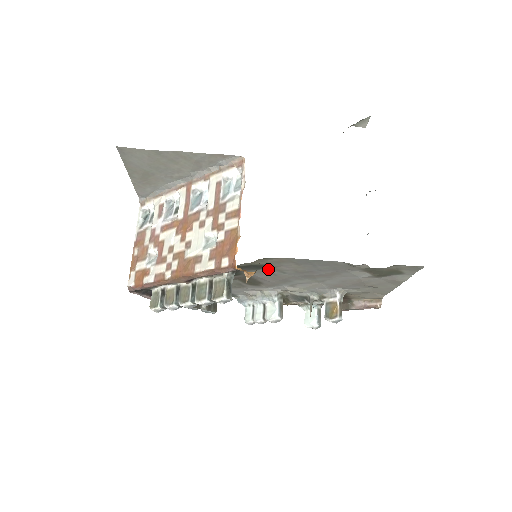
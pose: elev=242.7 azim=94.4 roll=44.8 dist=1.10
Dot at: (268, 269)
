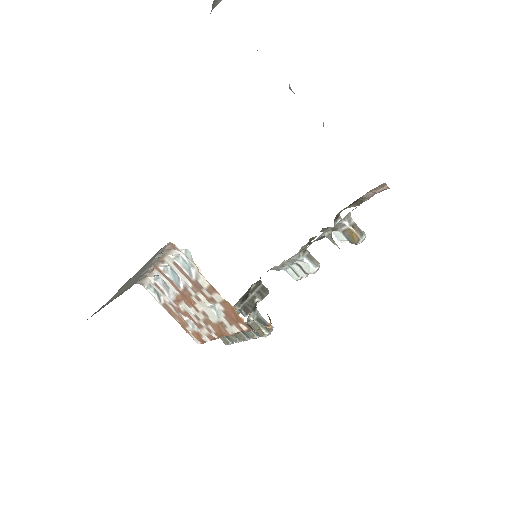
Dot at: occluded
